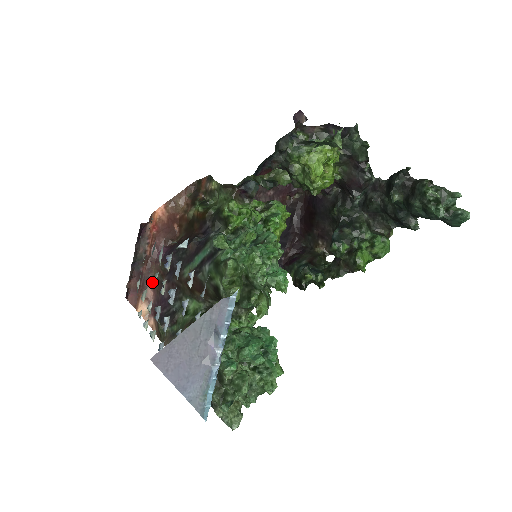
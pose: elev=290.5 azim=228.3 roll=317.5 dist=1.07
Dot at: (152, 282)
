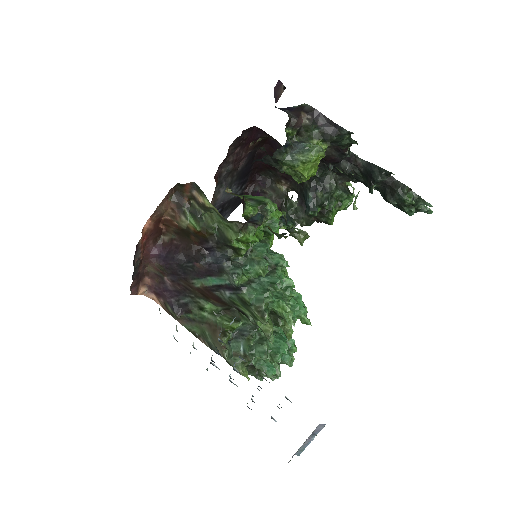
Dot at: (148, 274)
